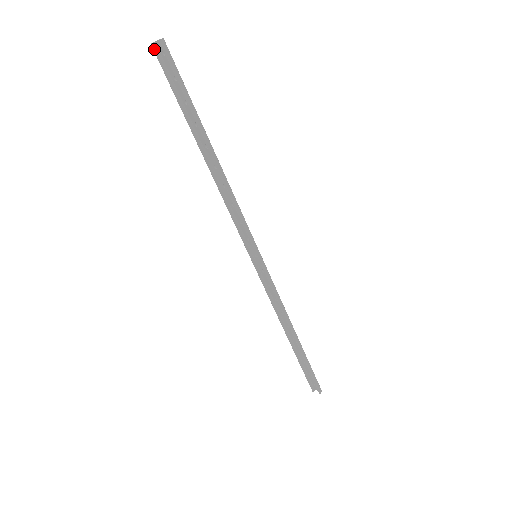
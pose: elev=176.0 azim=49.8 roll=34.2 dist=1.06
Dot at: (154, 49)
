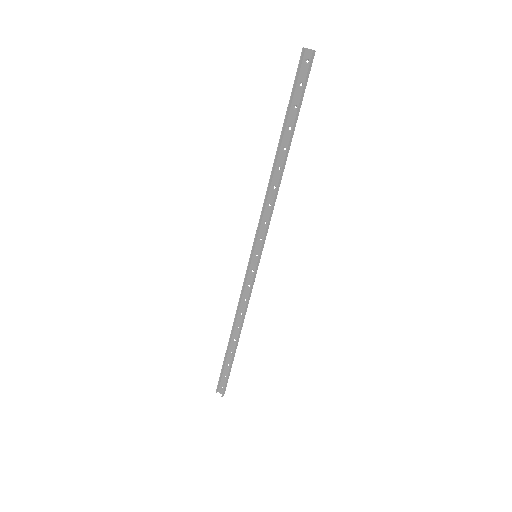
Dot at: (302, 53)
